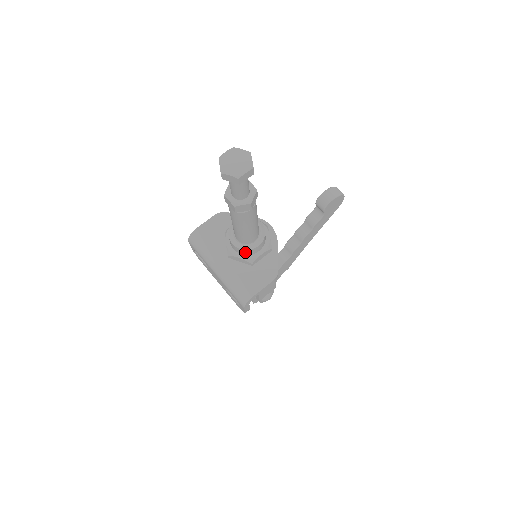
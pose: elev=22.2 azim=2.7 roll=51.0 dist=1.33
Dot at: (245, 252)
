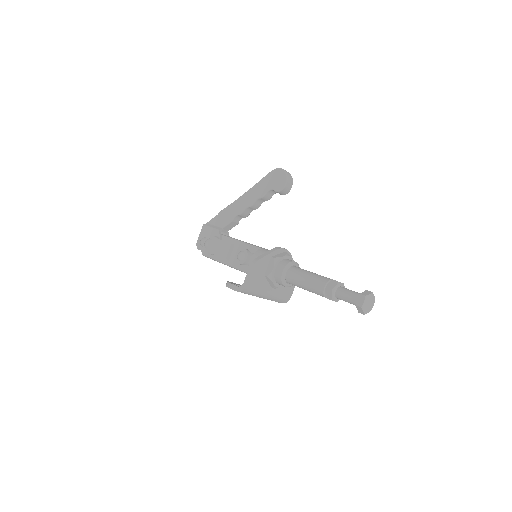
Dot at: occluded
